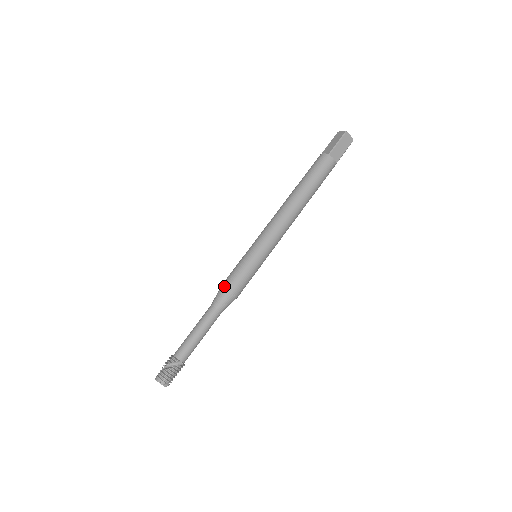
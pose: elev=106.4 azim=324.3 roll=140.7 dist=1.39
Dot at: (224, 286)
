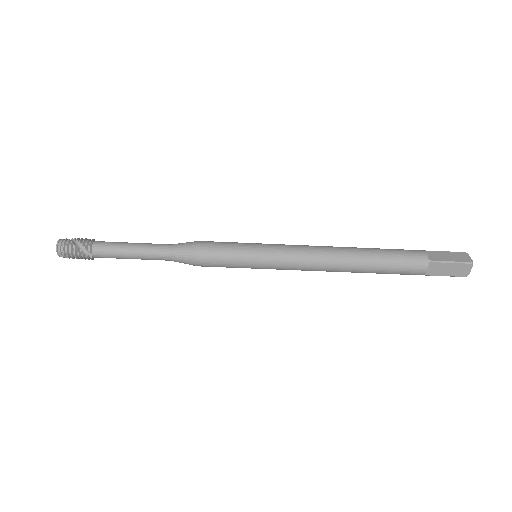
Dot at: (198, 245)
